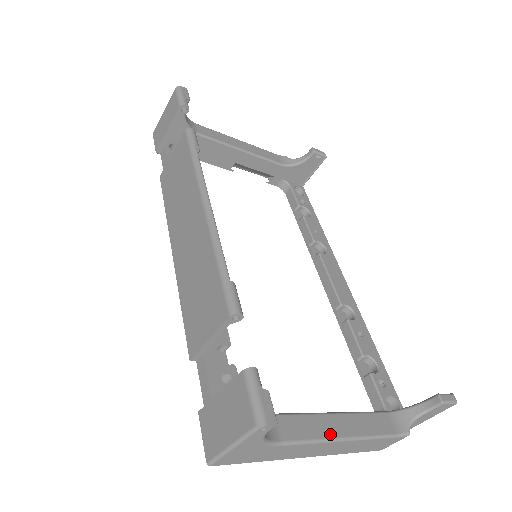
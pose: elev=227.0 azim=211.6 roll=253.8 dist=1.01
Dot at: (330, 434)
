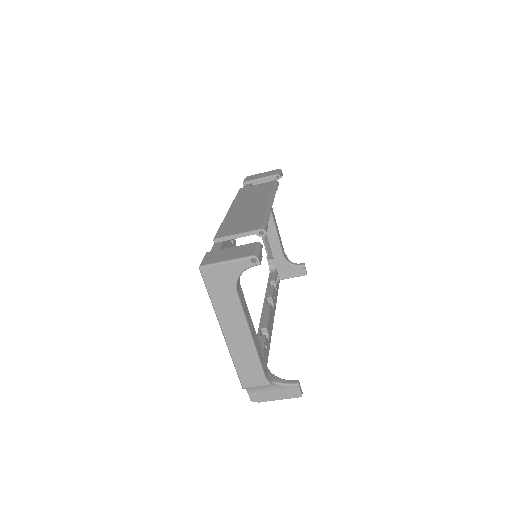
Dot at: (249, 324)
